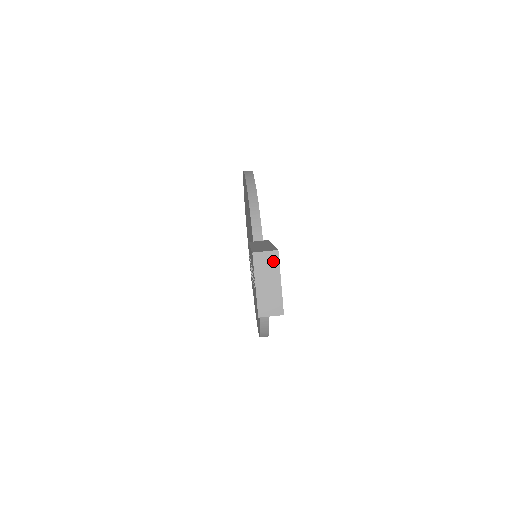
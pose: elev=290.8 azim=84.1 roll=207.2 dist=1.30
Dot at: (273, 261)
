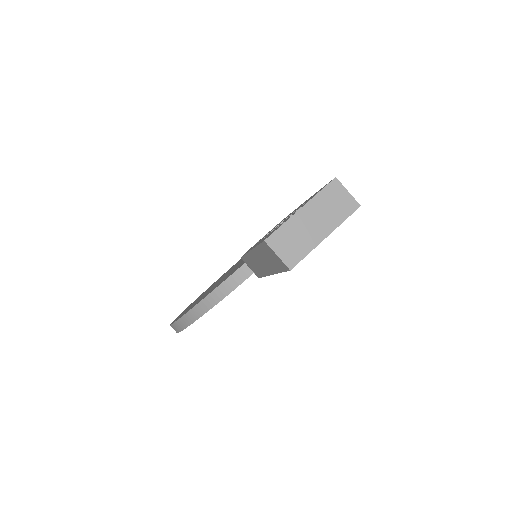
Dot at: (344, 209)
